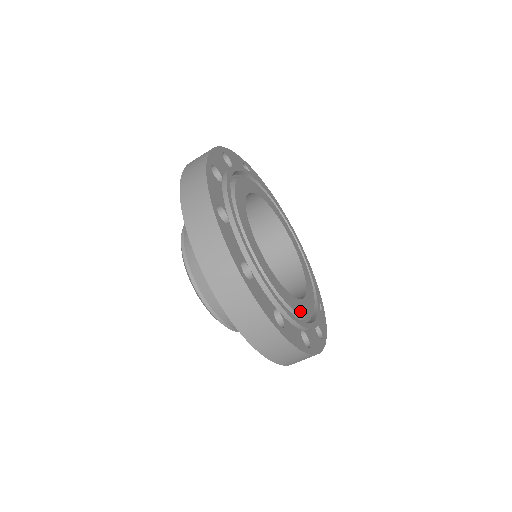
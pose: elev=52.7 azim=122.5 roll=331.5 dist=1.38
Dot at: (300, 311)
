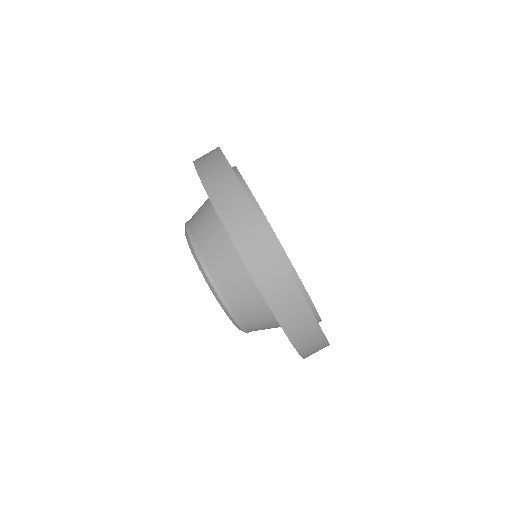
Dot at: occluded
